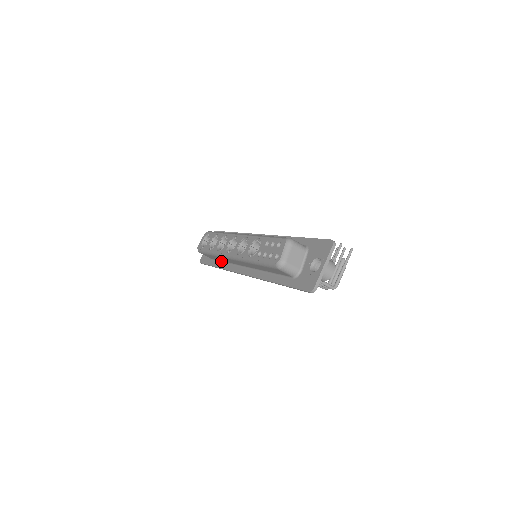
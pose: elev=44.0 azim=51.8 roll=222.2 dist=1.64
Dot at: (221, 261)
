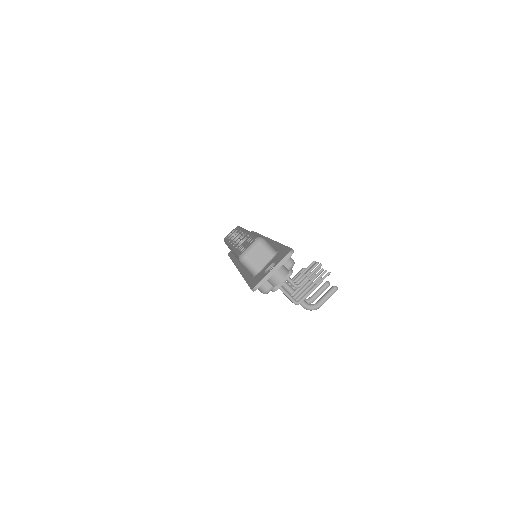
Dot at: occluded
